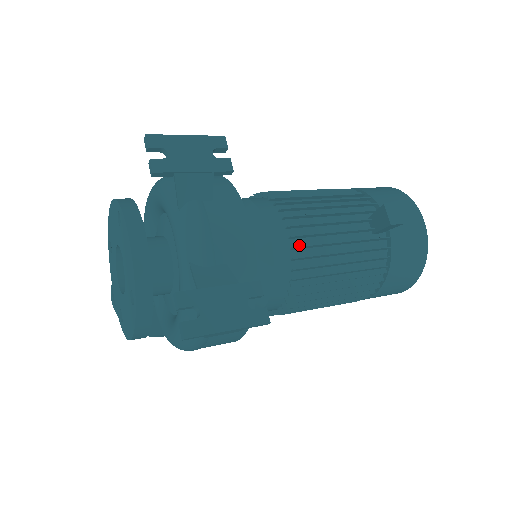
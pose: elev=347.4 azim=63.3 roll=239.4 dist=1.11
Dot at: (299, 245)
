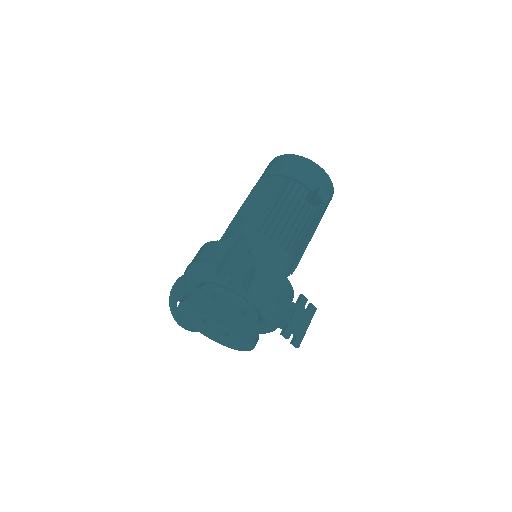
Dot at: (290, 248)
